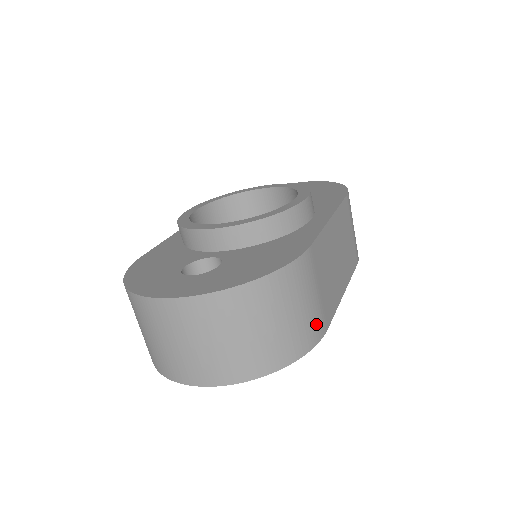
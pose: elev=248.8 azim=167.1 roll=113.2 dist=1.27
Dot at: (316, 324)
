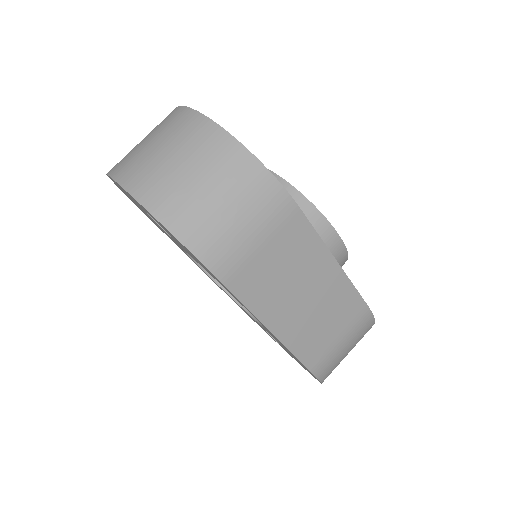
Dot at: (226, 253)
